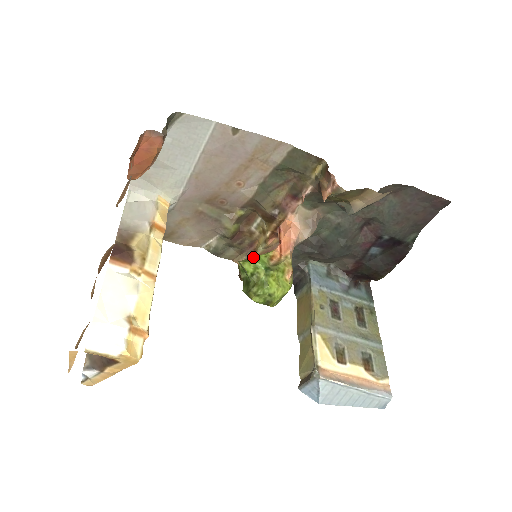
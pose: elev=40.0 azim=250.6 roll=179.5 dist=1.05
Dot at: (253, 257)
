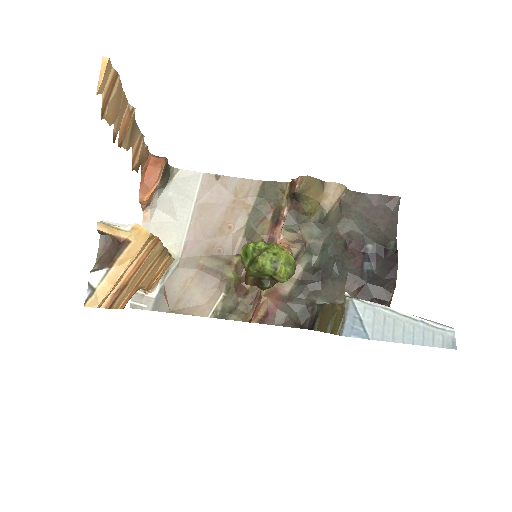
Dot at: occluded
